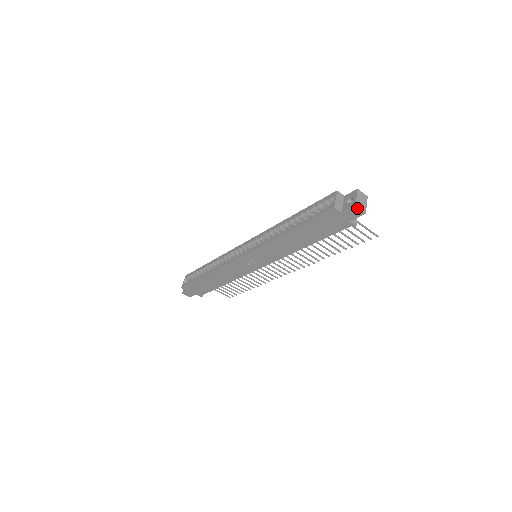
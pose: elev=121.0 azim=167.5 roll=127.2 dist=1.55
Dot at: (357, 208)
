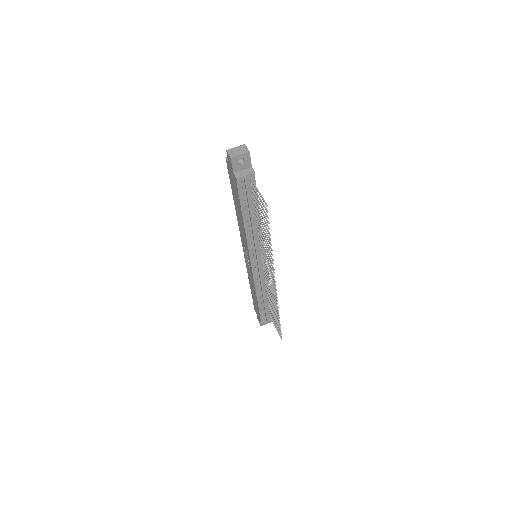
Dot at: (228, 153)
